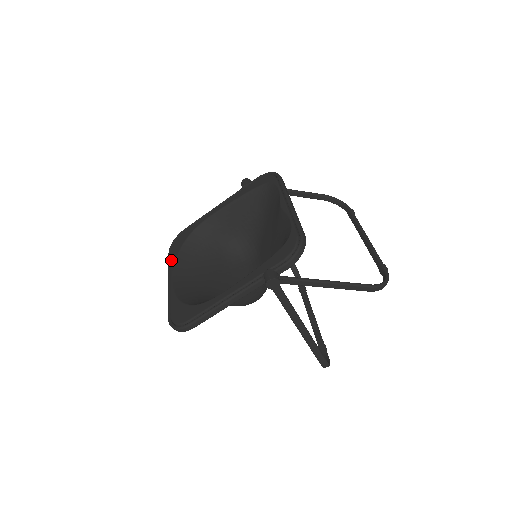
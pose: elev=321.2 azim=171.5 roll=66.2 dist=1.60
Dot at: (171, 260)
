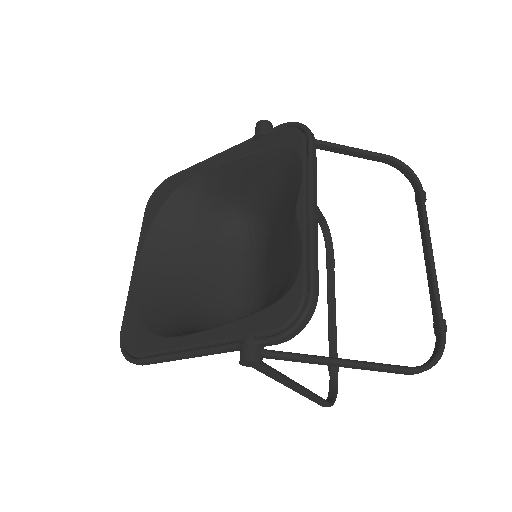
Dot at: (144, 227)
